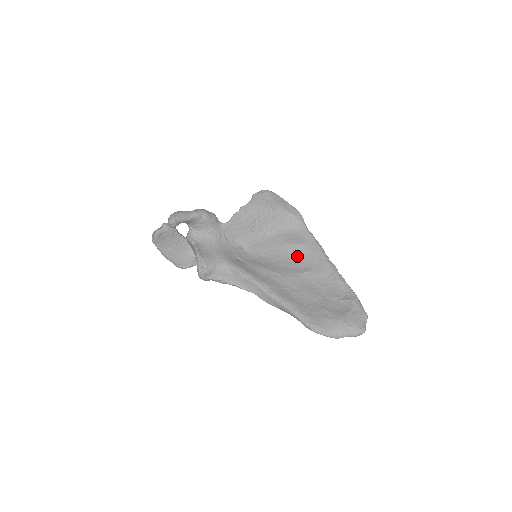
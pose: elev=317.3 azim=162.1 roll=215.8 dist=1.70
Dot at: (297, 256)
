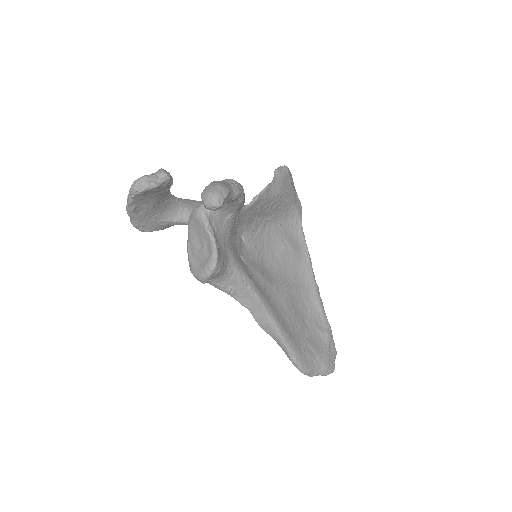
Dot at: (289, 264)
